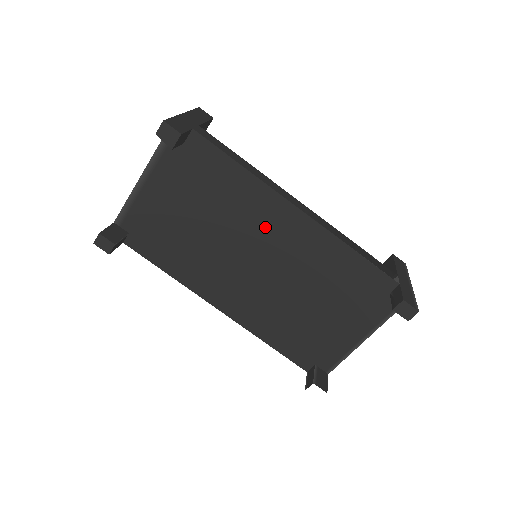
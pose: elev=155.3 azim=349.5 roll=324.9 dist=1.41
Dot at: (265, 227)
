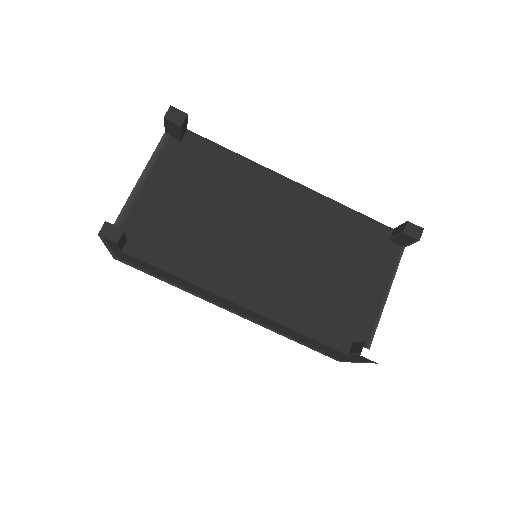
Dot at: (267, 202)
